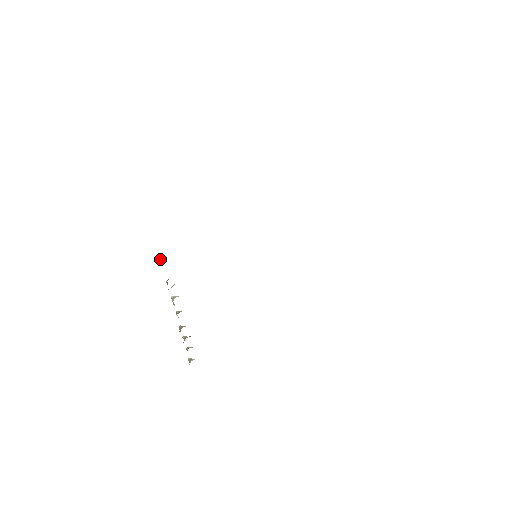
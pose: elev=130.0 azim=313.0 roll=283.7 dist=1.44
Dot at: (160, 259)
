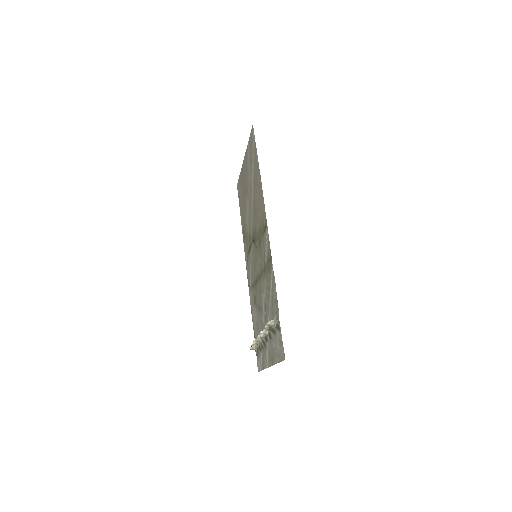
Dot at: (269, 323)
